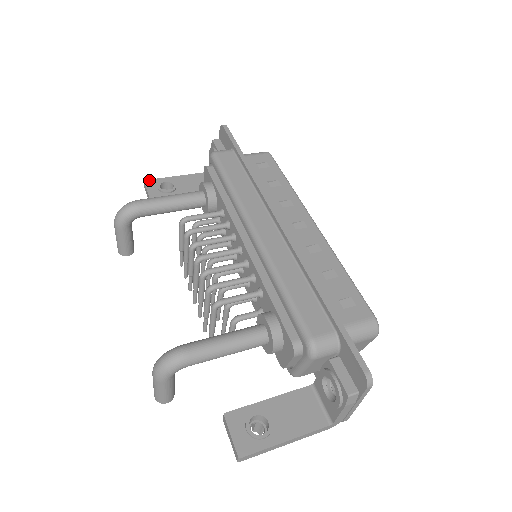
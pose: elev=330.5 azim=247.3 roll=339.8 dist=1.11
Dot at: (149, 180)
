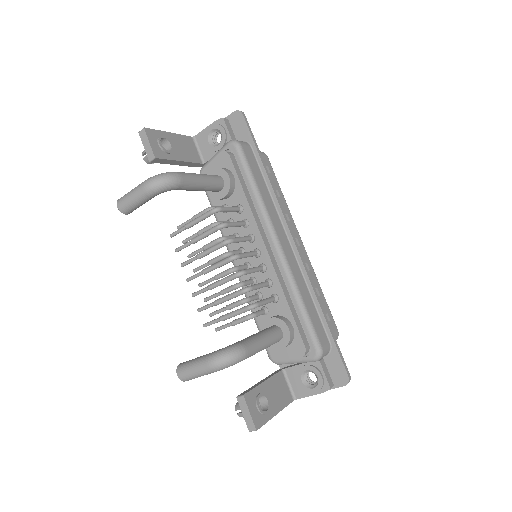
Dot at: (148, 129)
